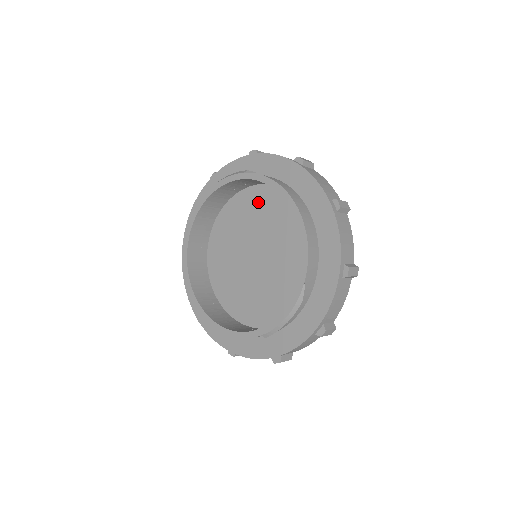
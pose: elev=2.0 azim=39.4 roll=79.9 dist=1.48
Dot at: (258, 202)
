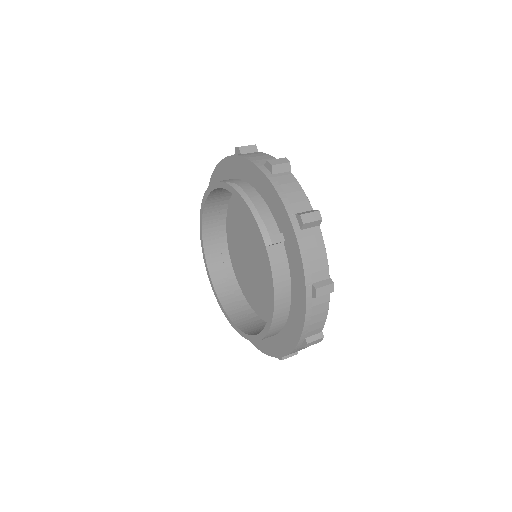
Dot at: occluded
